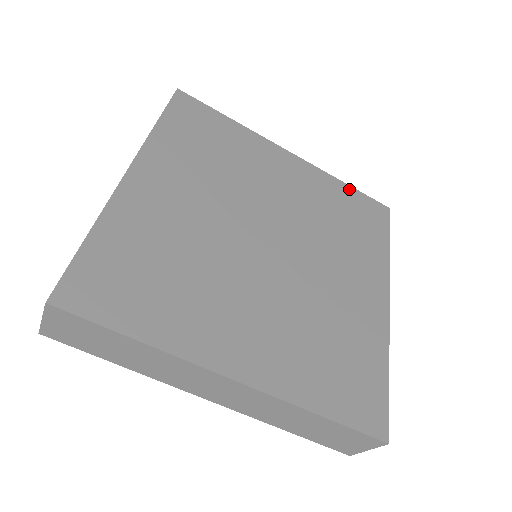
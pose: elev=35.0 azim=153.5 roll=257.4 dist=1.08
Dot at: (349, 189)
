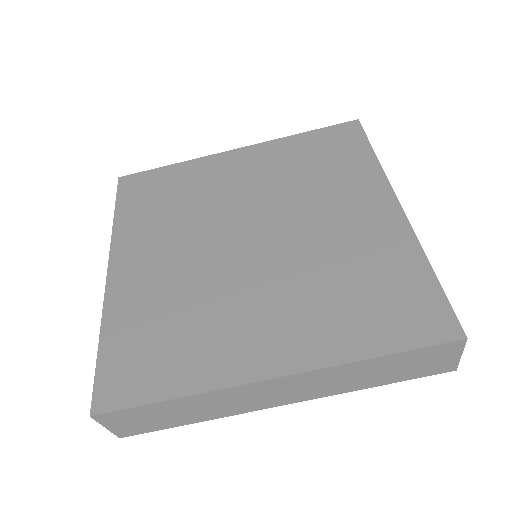
Dot at: (307, 135)
